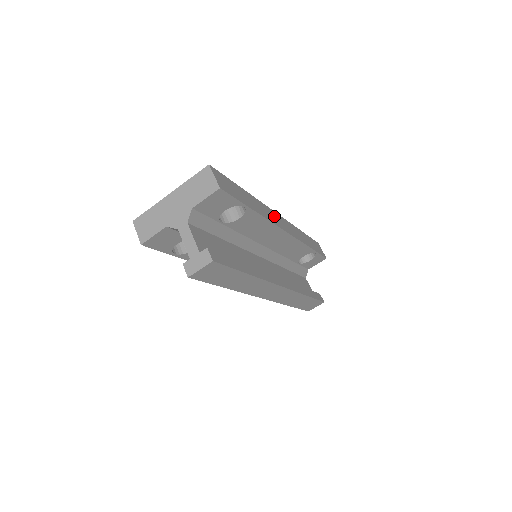
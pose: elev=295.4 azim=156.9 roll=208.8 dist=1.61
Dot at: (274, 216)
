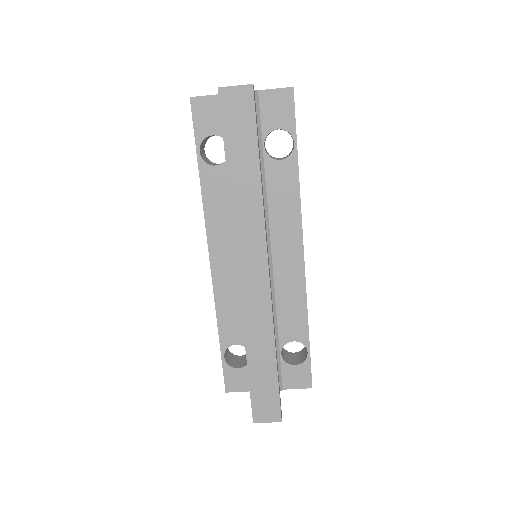
Dot at: occluded
